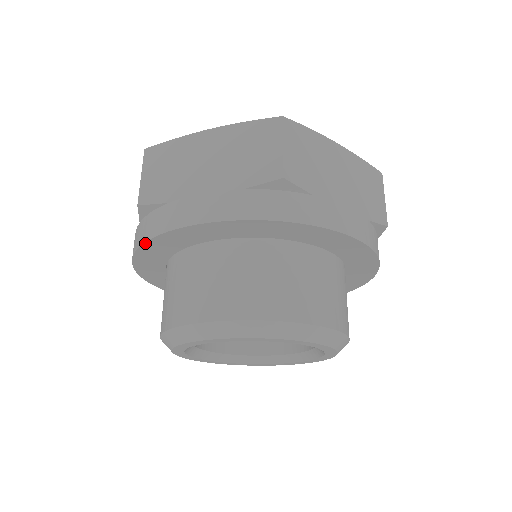
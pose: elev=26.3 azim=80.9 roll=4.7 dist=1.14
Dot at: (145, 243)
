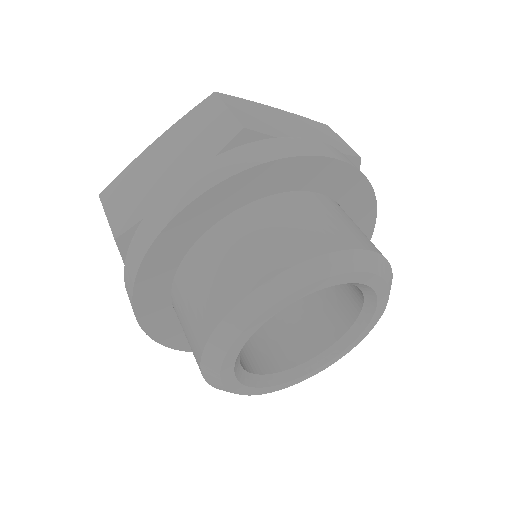
Dot at: (260, 165)
